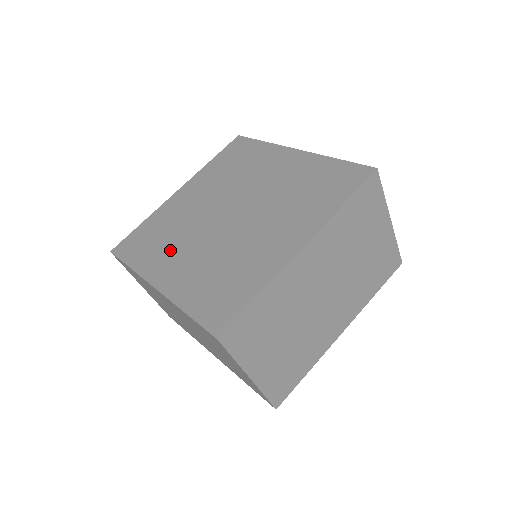
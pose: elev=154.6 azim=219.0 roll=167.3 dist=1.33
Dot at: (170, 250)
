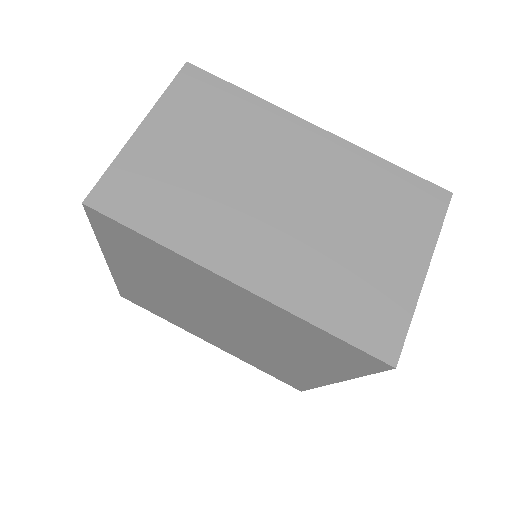
Dot at: occluded
